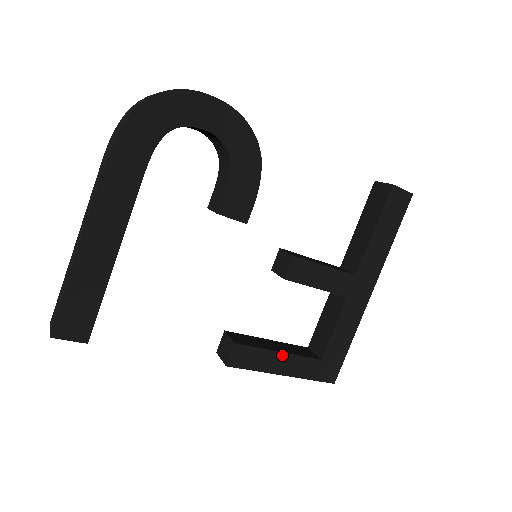
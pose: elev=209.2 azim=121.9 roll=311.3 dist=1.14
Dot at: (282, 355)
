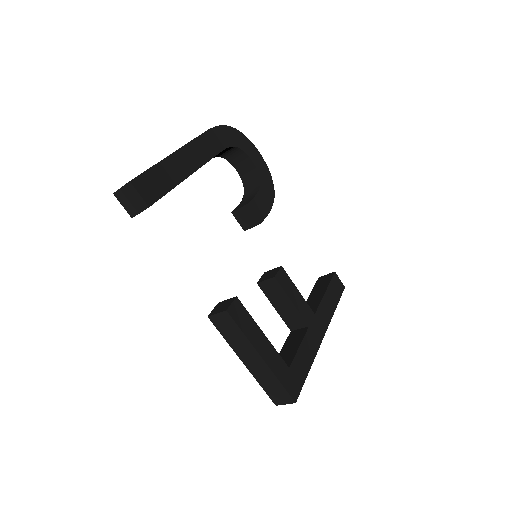
Dot at: (264, 337)
